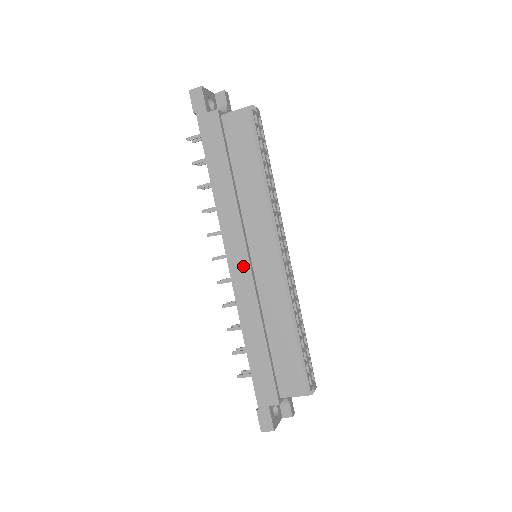
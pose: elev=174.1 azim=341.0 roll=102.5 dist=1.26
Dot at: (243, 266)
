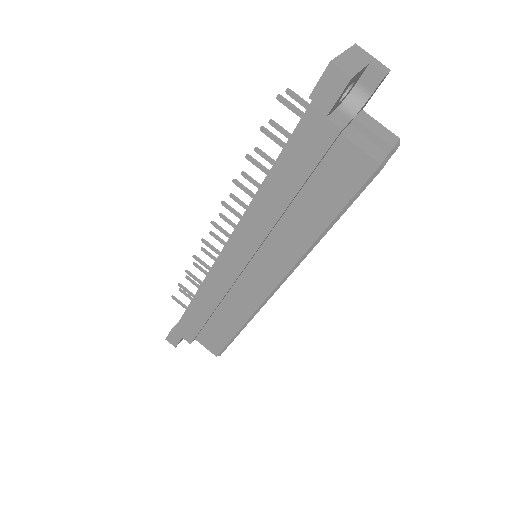
Dot at: (233, 268)
